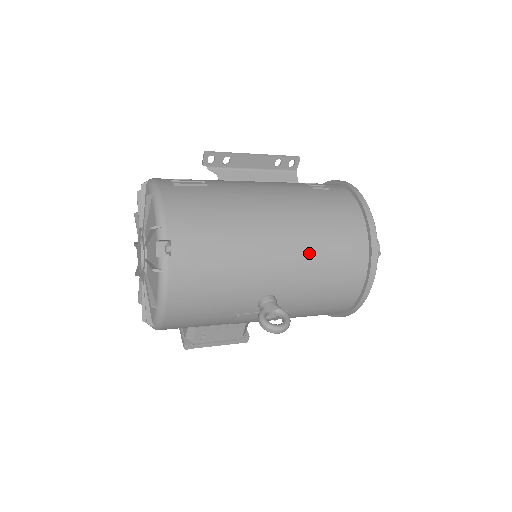
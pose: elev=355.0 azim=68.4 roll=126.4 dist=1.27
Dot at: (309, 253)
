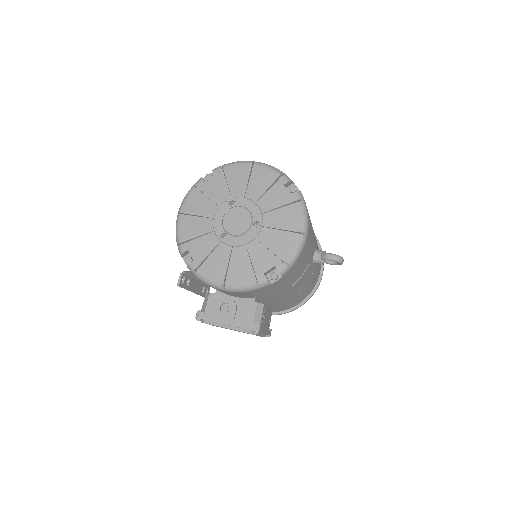
Dot at: occluded
